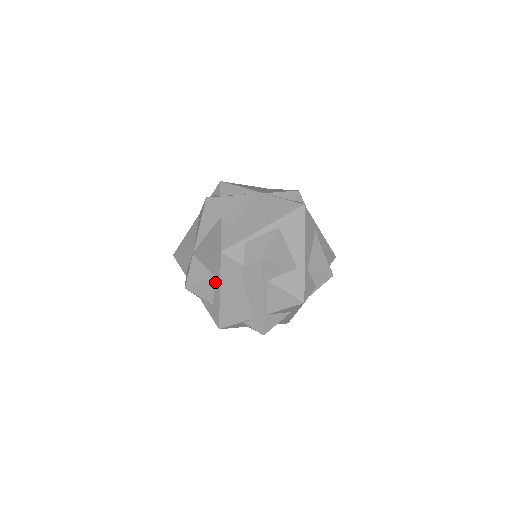
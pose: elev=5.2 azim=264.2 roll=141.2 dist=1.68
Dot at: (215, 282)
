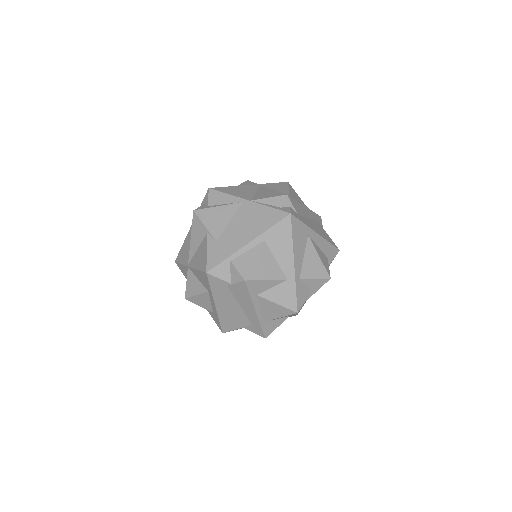
Dot at: (209, 295)
